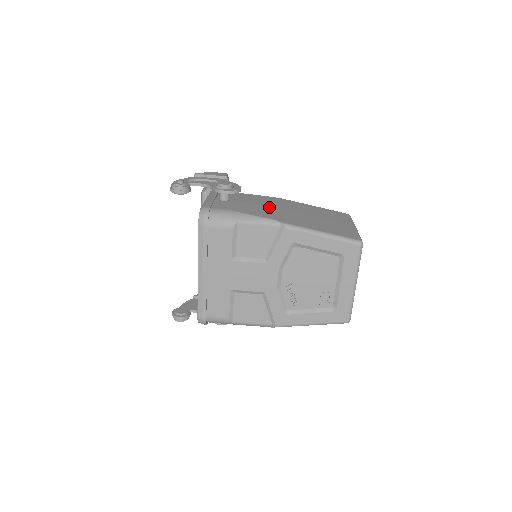
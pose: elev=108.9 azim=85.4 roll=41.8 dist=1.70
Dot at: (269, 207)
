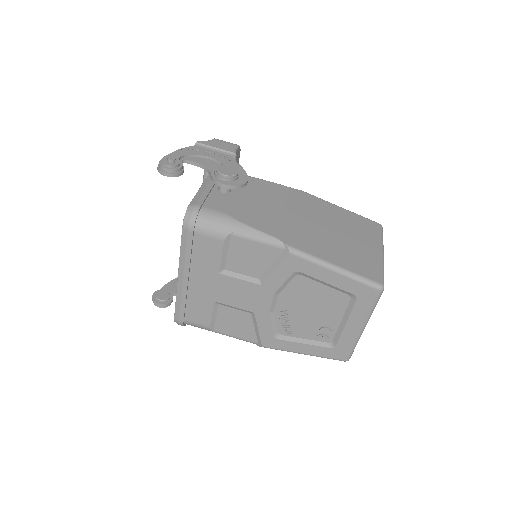
Dot at: (279, 211)
